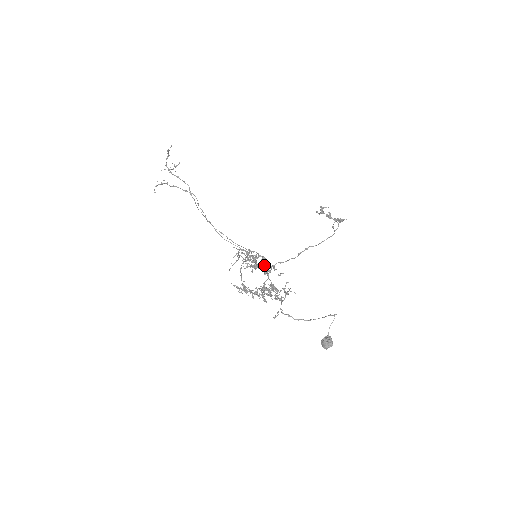
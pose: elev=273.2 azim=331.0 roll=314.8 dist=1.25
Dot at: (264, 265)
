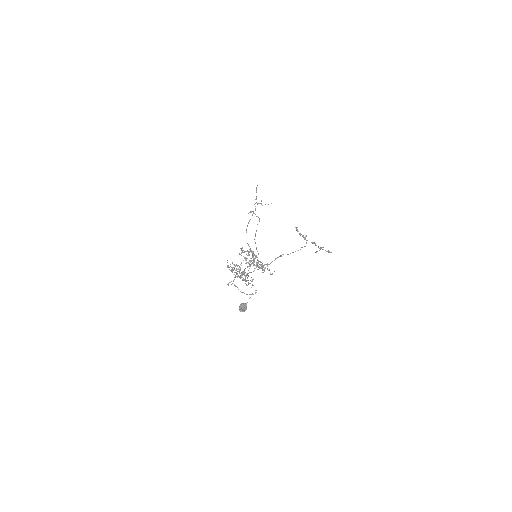
Dot at: occluded
